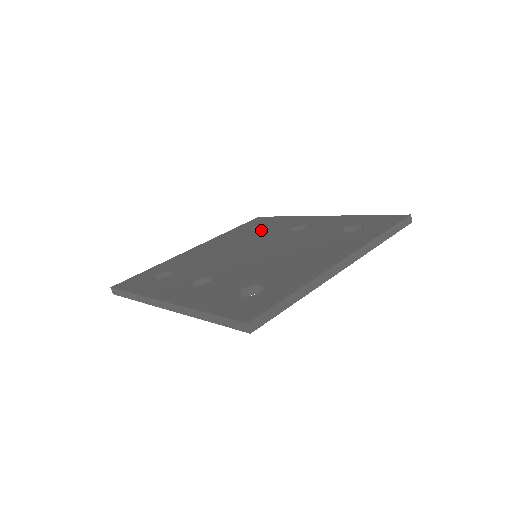
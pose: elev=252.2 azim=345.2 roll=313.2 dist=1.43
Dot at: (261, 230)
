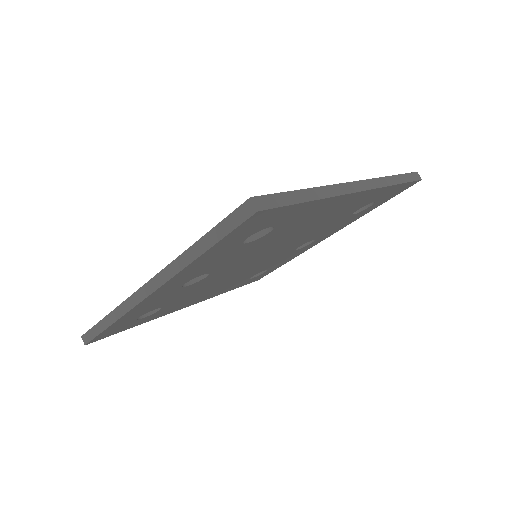
Dot at: occluded
